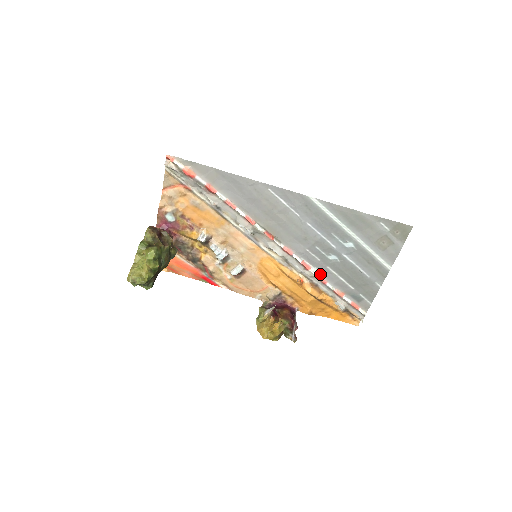
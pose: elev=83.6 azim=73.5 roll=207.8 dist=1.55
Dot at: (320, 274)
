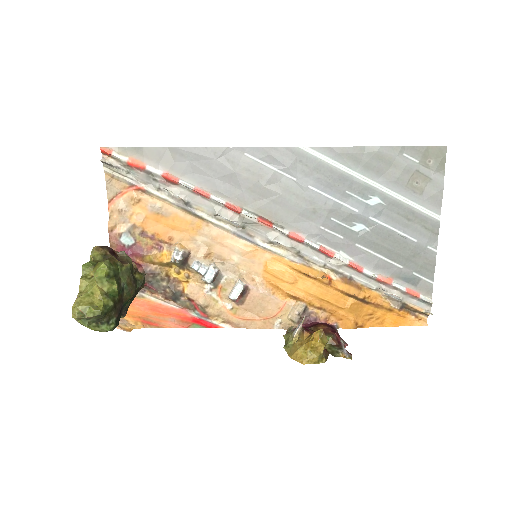
Dot at: (350, 259)
